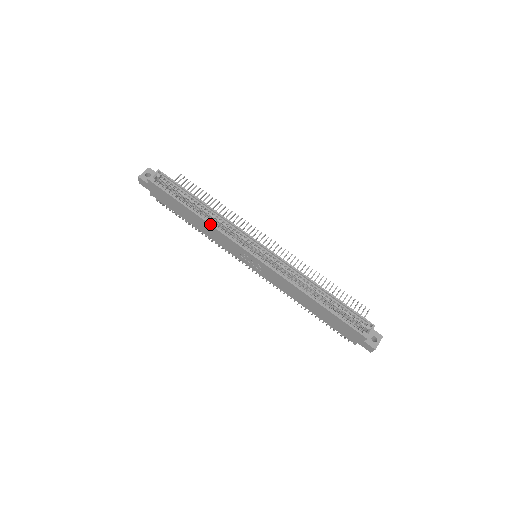
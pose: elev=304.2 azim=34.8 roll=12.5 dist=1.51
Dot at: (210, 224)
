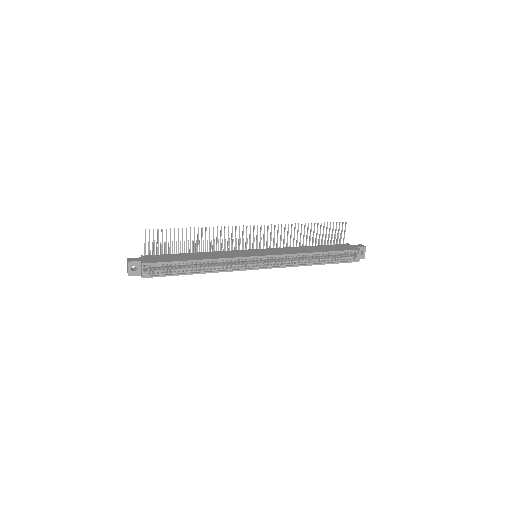
Dot at: occluded
